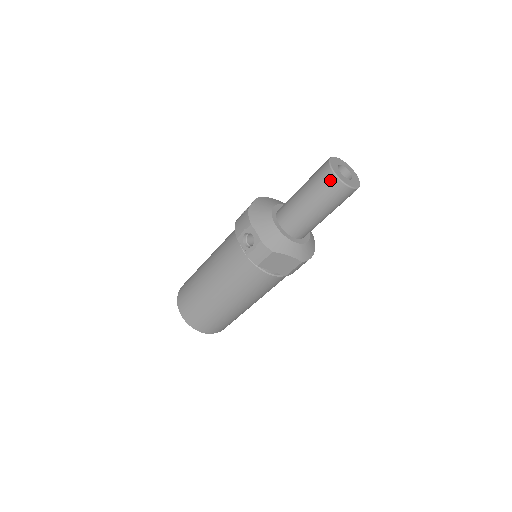
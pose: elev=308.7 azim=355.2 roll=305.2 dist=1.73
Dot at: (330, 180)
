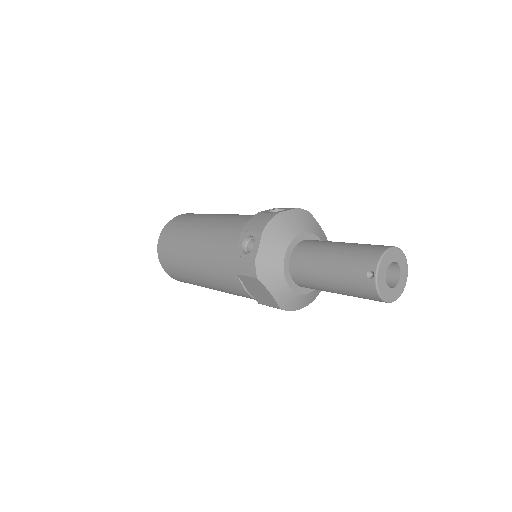
Dot at: (367, 271)
